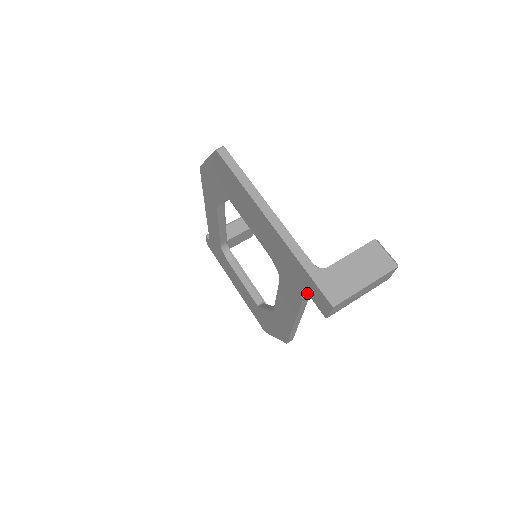
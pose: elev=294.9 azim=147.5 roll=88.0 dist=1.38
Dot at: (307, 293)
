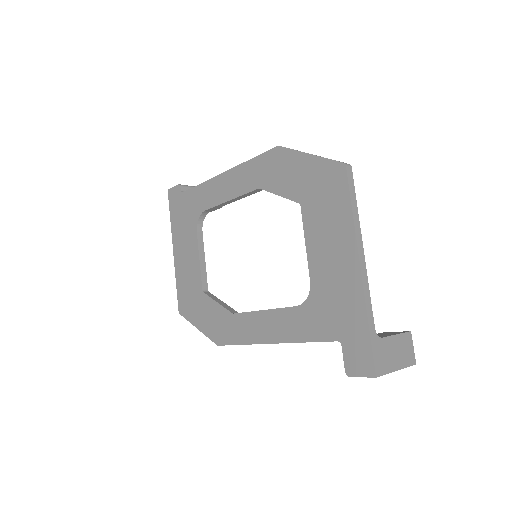
Dot at: (341, 344)
